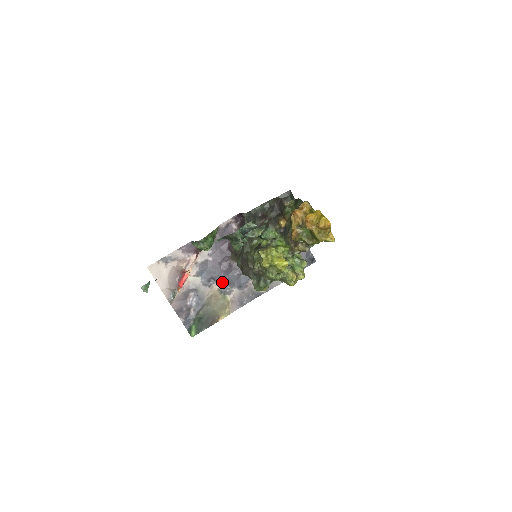
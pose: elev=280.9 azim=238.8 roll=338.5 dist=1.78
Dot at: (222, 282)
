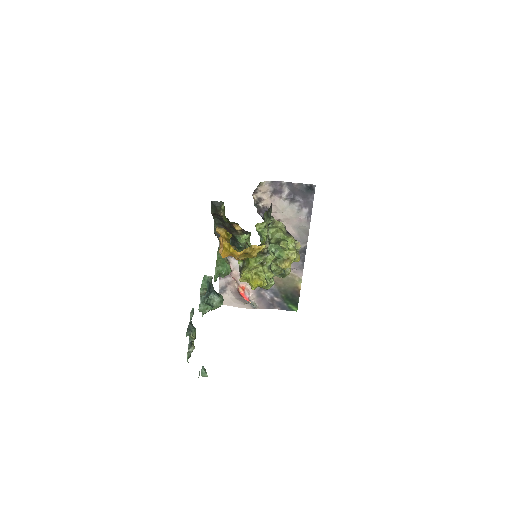
Dot at: occluded
